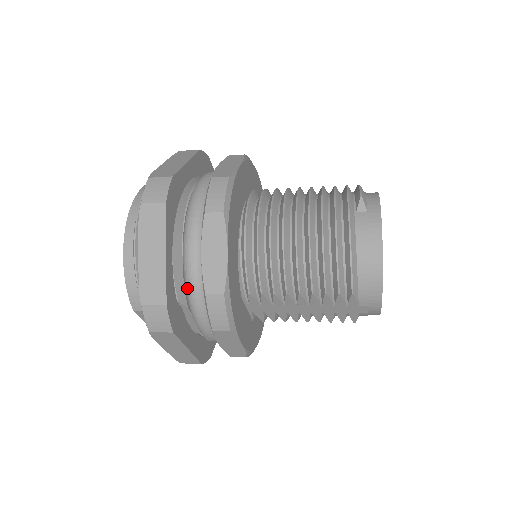
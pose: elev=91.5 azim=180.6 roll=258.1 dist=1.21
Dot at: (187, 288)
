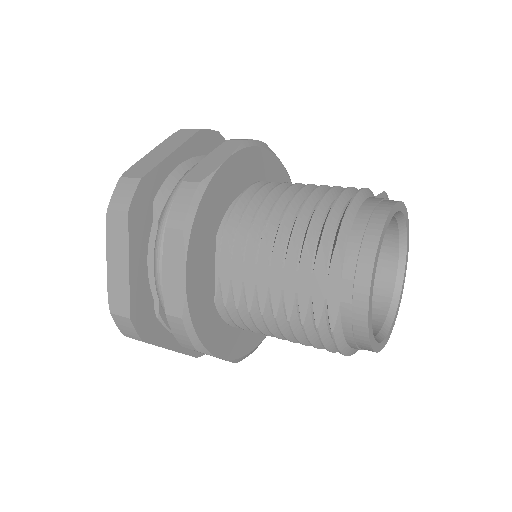
Dot at: (170, 194)
